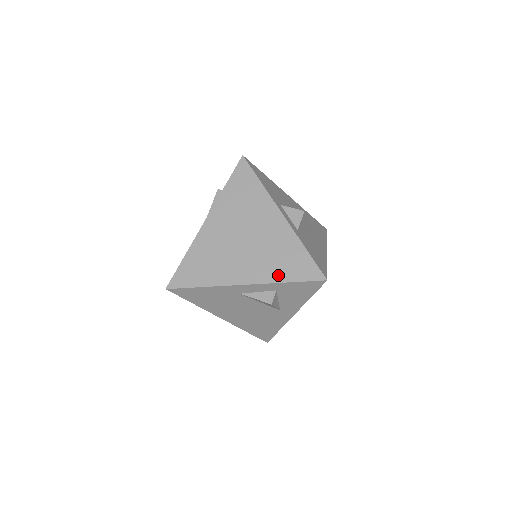
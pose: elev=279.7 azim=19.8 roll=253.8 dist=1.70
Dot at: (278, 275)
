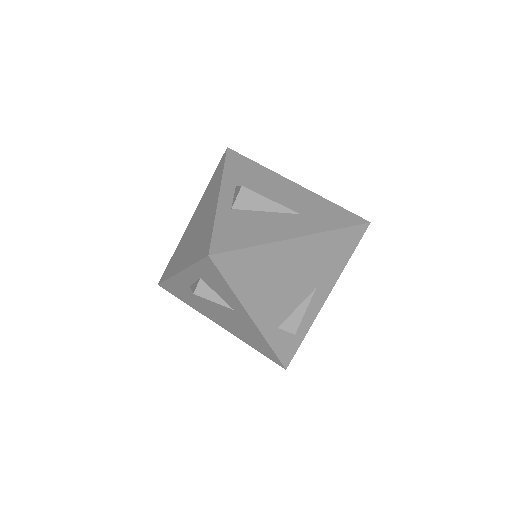
Dot at: (193, 258)
